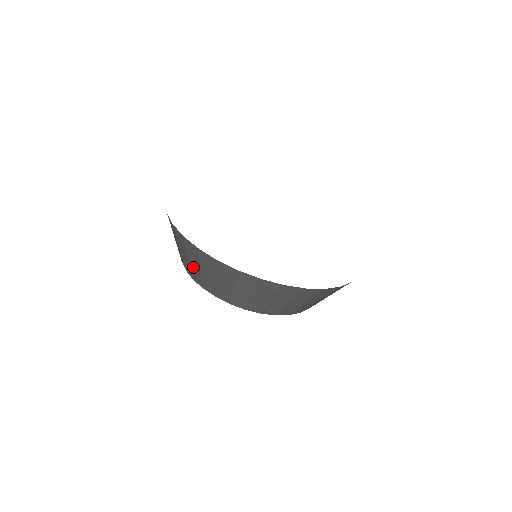
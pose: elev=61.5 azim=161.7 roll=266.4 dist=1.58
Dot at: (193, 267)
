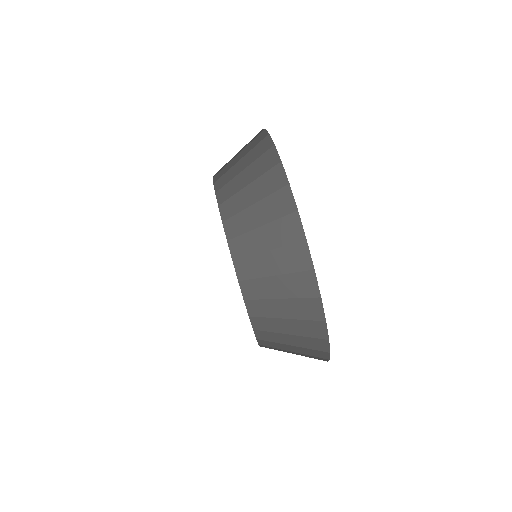
Dot at: (261, 260)
